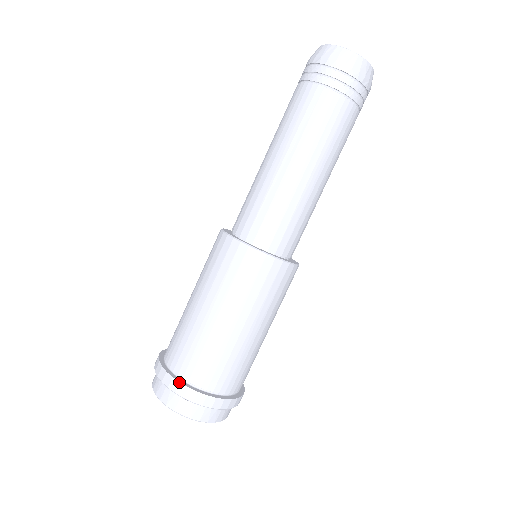
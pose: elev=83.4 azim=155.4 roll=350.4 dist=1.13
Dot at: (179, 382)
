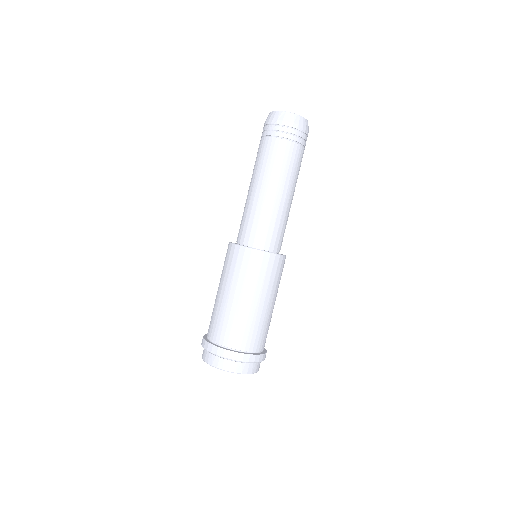
Dot at: (230, 351)
